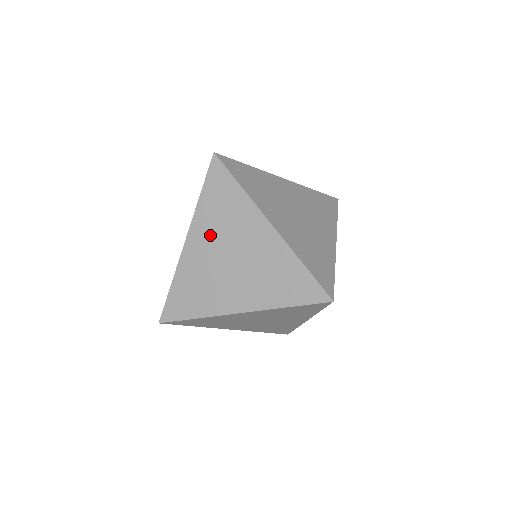
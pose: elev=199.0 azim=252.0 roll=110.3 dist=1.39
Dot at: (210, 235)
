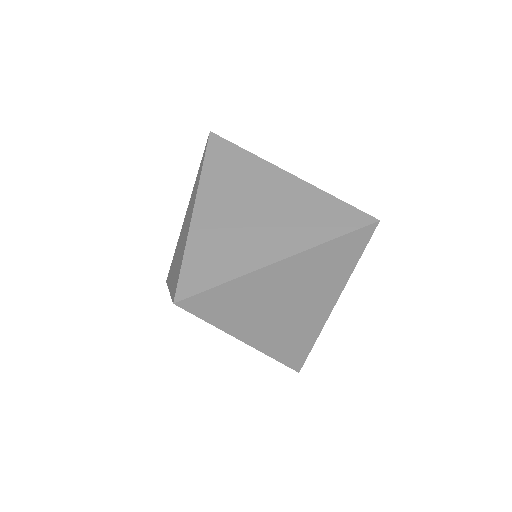
Dot at: (188, 211)
